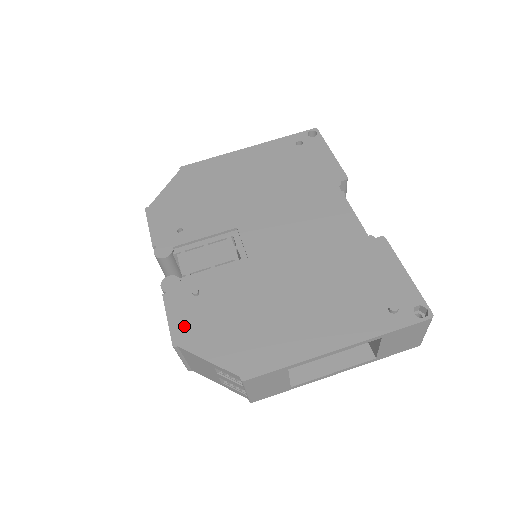
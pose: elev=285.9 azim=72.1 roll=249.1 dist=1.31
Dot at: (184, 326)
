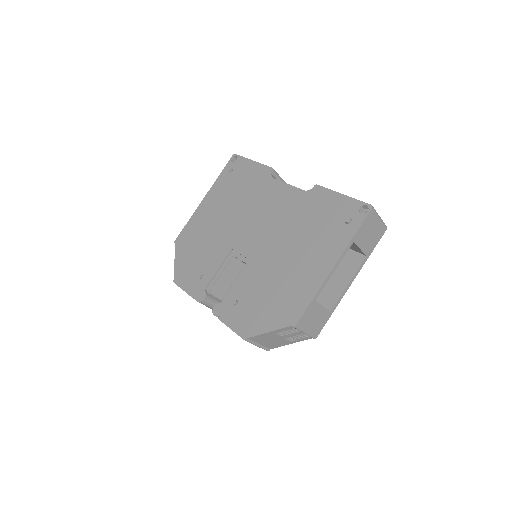
Dot at: (242, 325)
